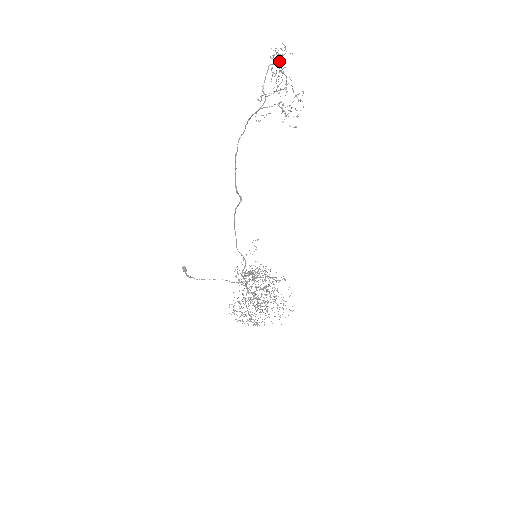
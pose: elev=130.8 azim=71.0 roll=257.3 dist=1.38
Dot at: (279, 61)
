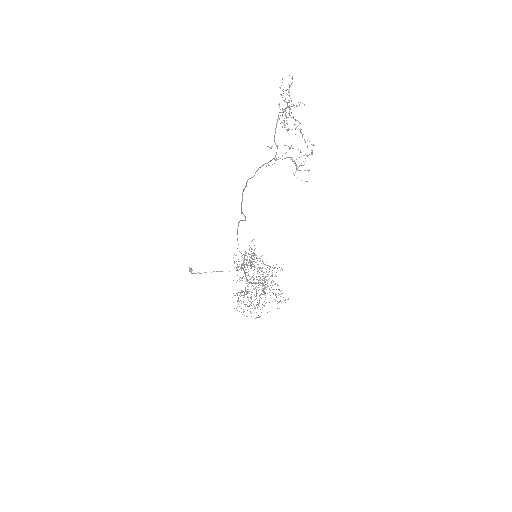
Dot at: (289, 107)
